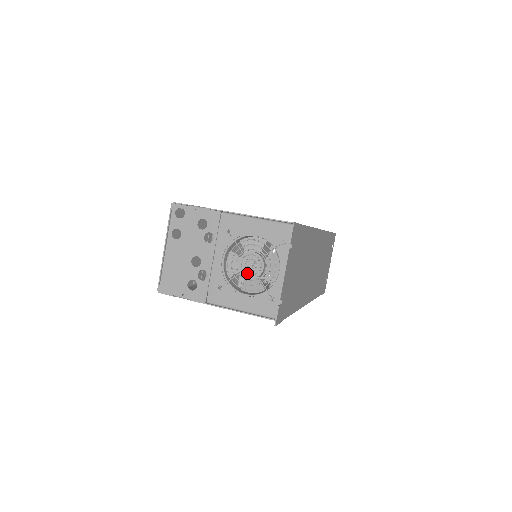
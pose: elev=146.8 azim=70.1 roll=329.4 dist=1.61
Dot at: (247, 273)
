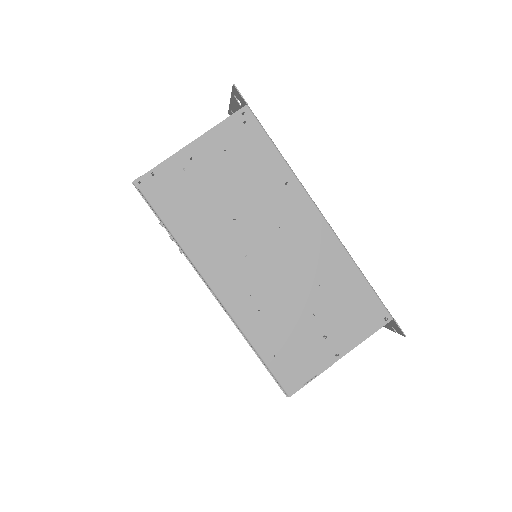
Dot at: occluded
